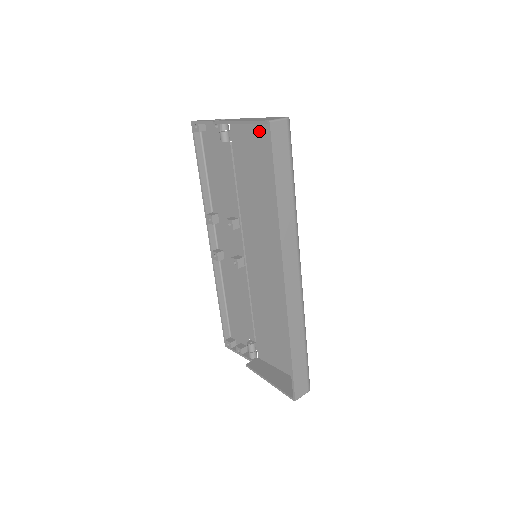
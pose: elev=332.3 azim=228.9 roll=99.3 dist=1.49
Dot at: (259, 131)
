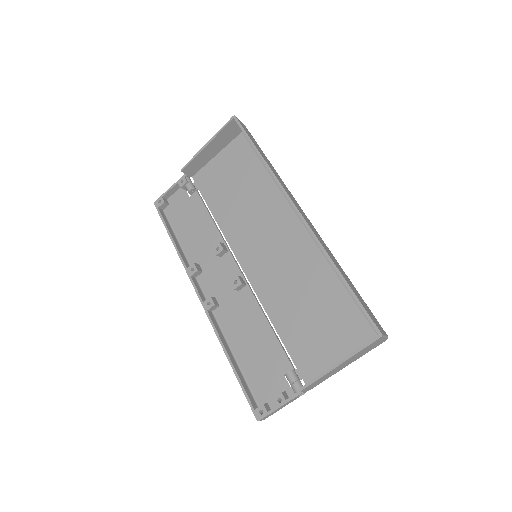
Dot at: (222, 158)
